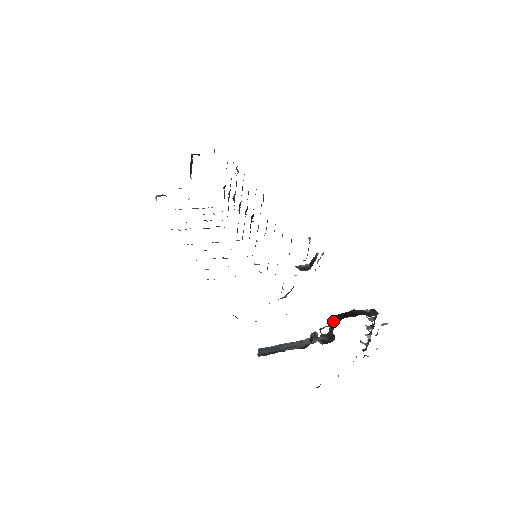
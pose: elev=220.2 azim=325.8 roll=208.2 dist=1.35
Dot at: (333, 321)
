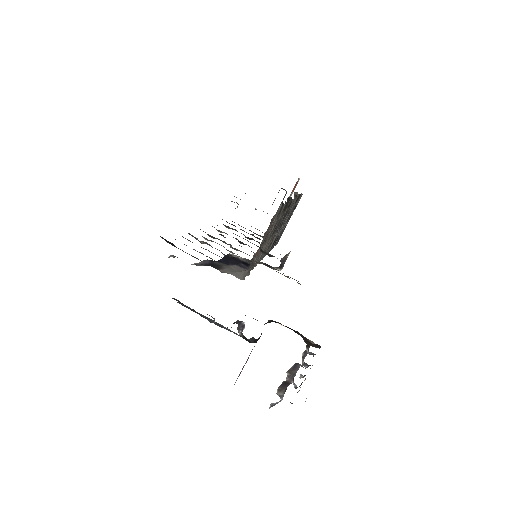
Dot at: occluded
